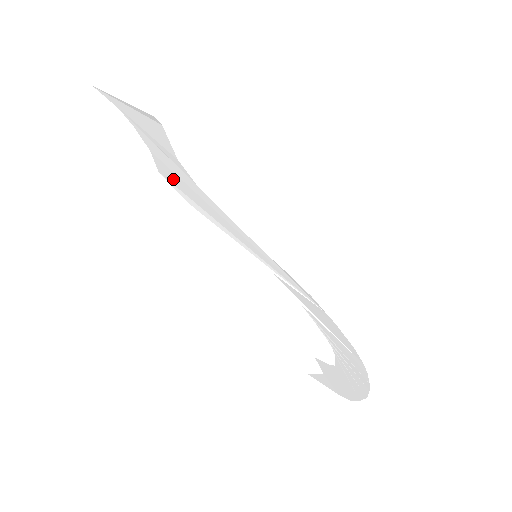
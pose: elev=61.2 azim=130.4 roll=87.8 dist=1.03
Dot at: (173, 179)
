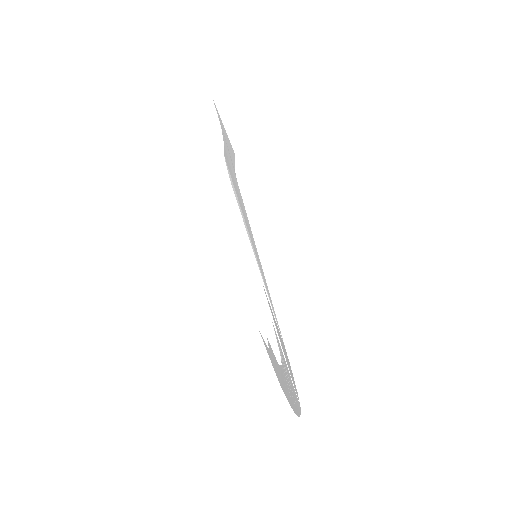
Dot at: (229, 167)
